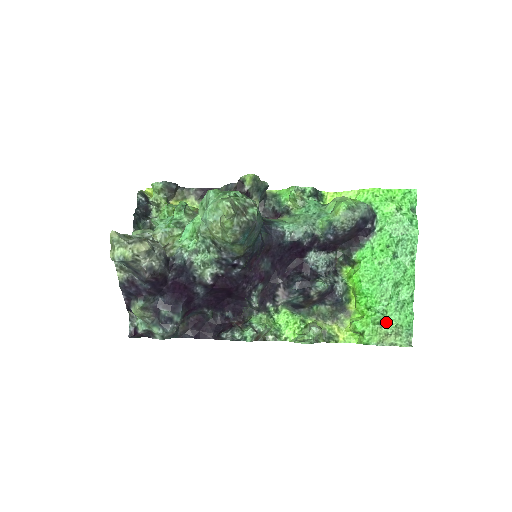
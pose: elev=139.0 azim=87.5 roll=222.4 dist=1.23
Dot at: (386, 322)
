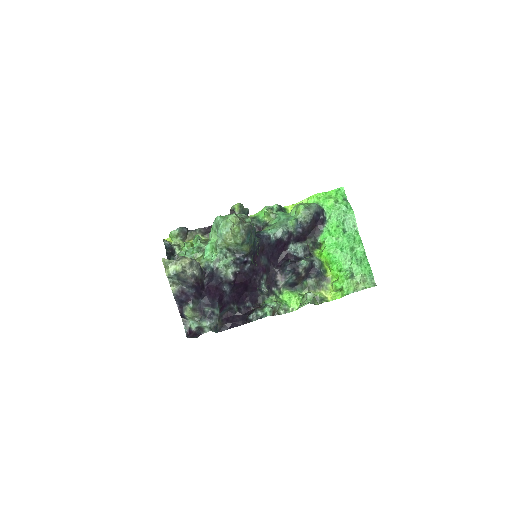
Dot at: (354, 275)
